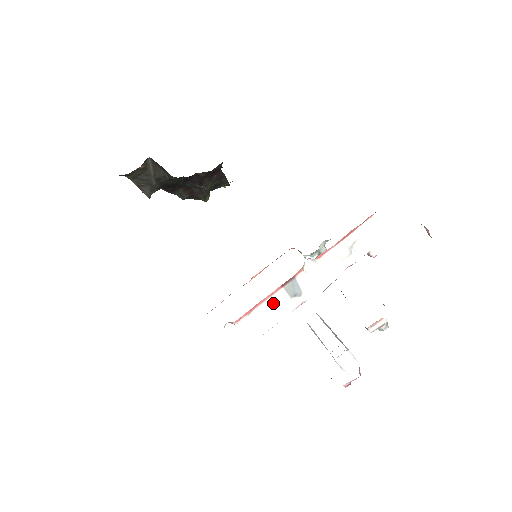
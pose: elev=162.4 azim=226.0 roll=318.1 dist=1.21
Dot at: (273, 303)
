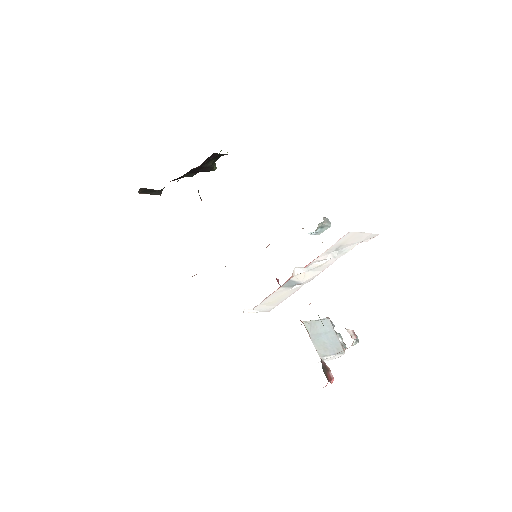
Dot at: (277, 294)
